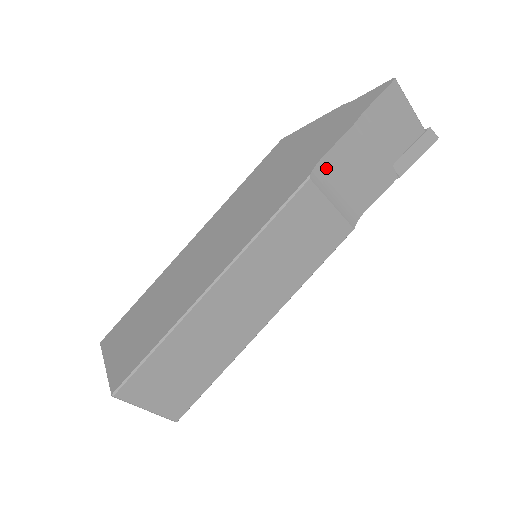
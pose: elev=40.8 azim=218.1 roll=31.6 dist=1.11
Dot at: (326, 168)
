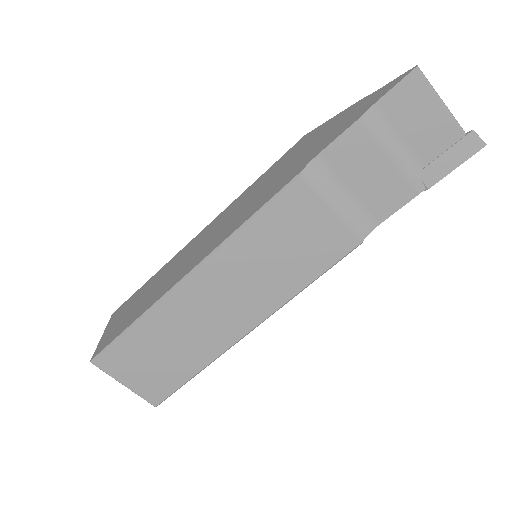
Dot at: (324, 167)
